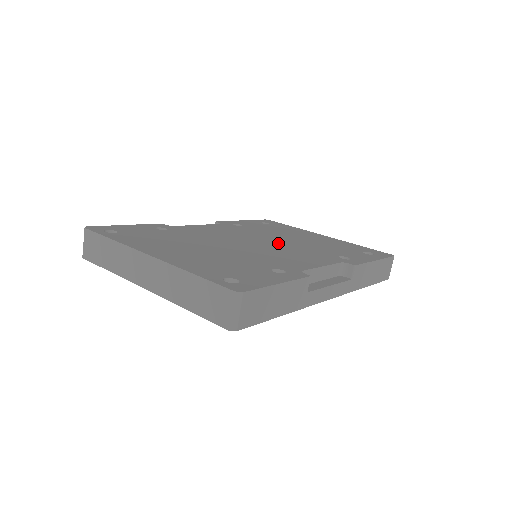
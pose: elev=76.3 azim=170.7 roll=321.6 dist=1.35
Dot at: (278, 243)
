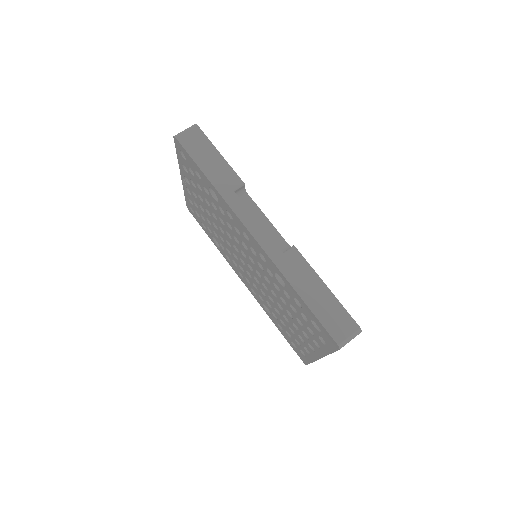
Dot at: occluded
